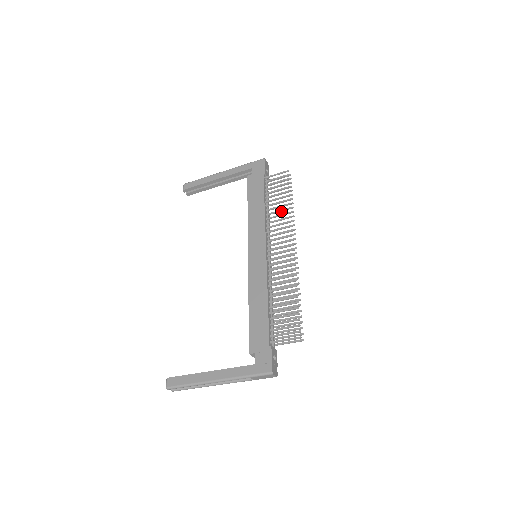
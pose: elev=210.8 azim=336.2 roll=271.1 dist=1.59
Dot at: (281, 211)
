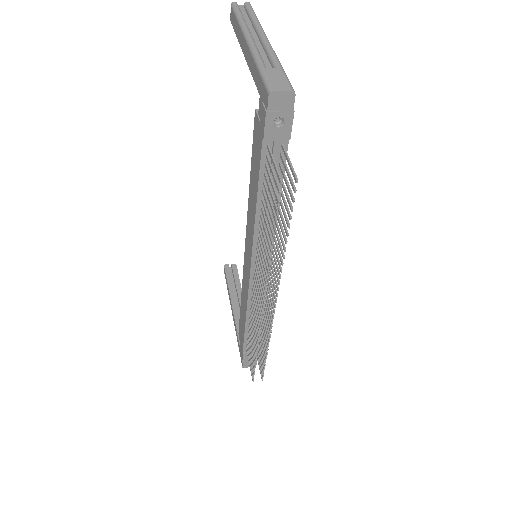
Dot at: (266, 244)
